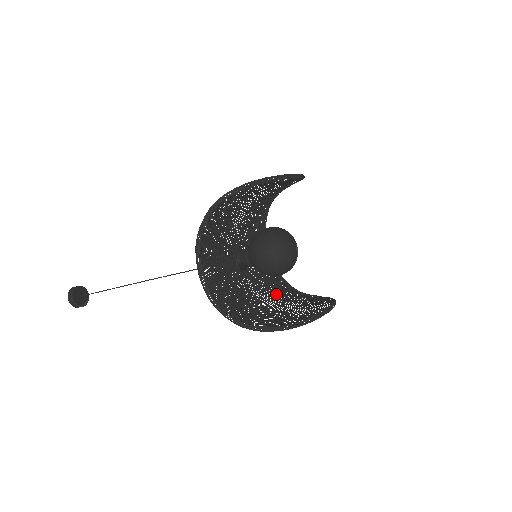
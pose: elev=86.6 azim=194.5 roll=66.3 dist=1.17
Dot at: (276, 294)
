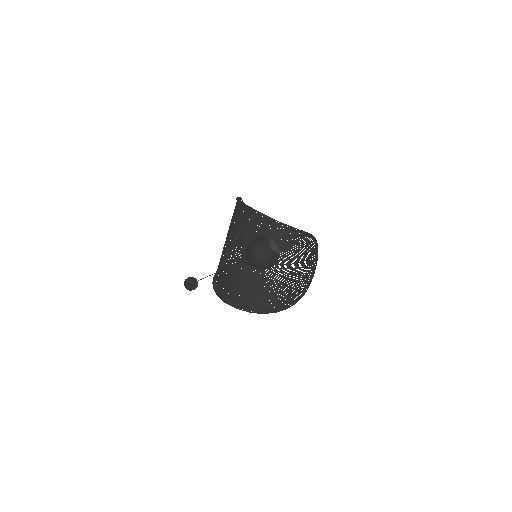
Dot at: (284, 251)
